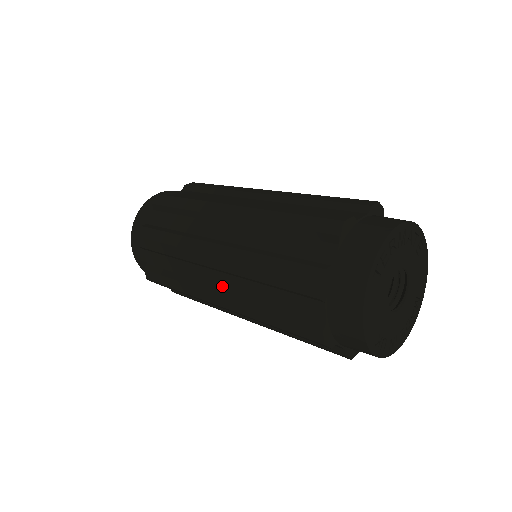
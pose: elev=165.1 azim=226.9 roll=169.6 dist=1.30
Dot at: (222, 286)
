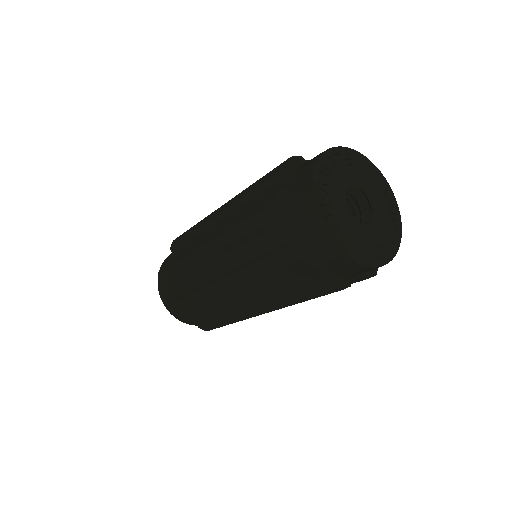
Dot at: (250, 302)
